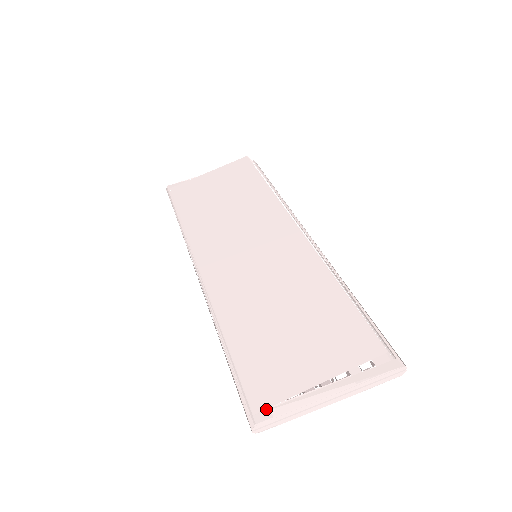
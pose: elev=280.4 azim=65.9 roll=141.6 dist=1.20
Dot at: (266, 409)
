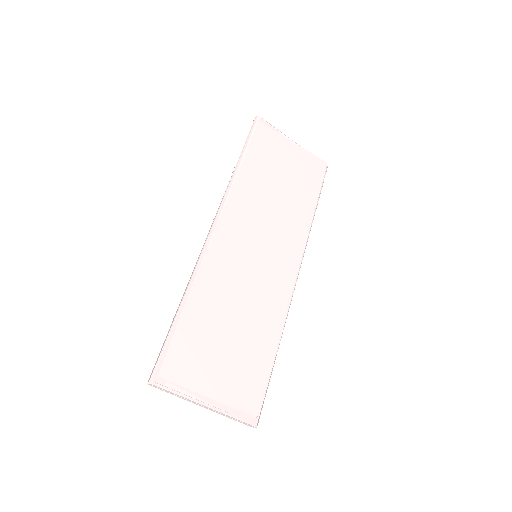
Dot at: occluded
